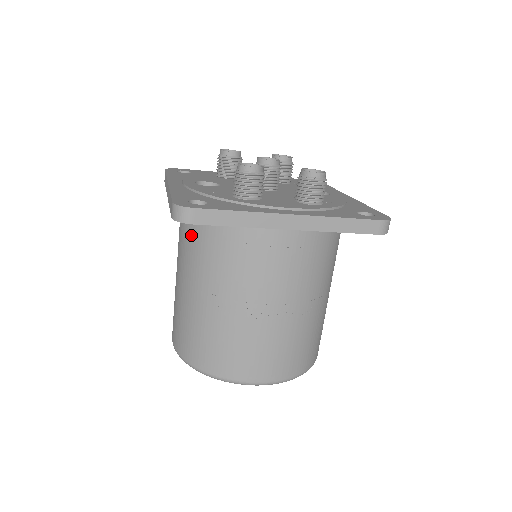
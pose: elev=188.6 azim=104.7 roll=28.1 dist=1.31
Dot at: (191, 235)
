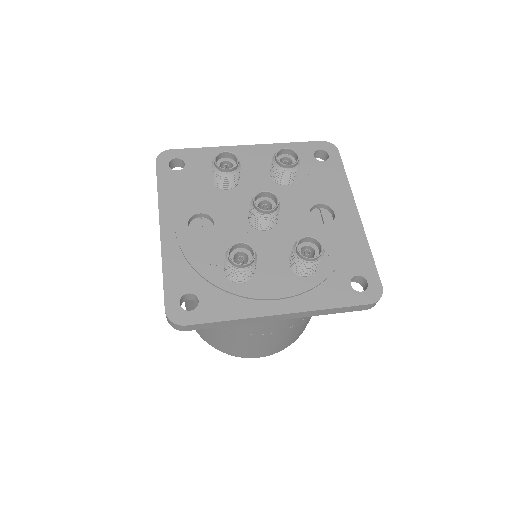
Dot at: occluded
